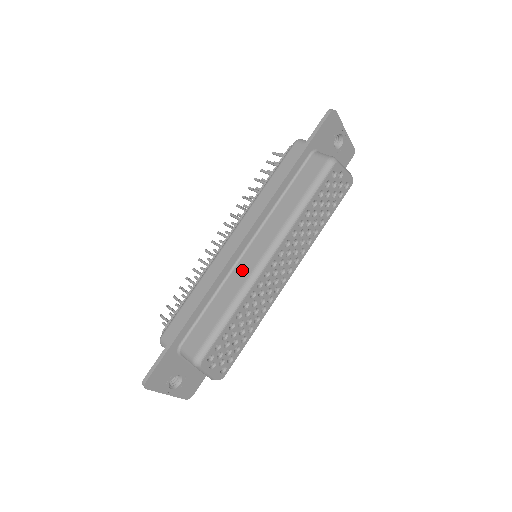
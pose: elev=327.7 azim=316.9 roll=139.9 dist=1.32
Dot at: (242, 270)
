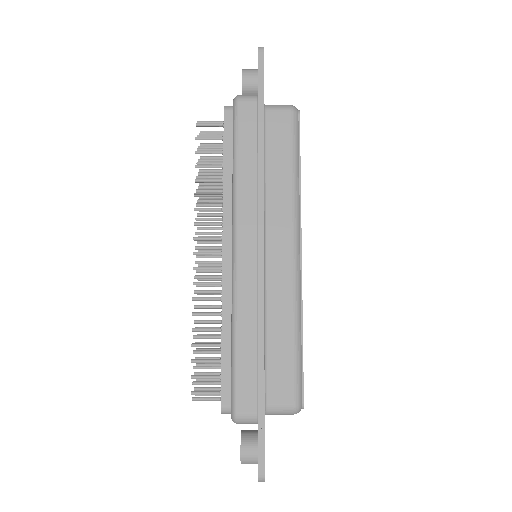
Dot at: (279, 280)
